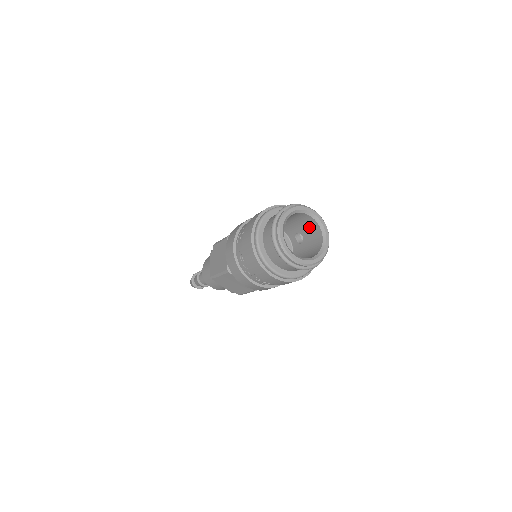
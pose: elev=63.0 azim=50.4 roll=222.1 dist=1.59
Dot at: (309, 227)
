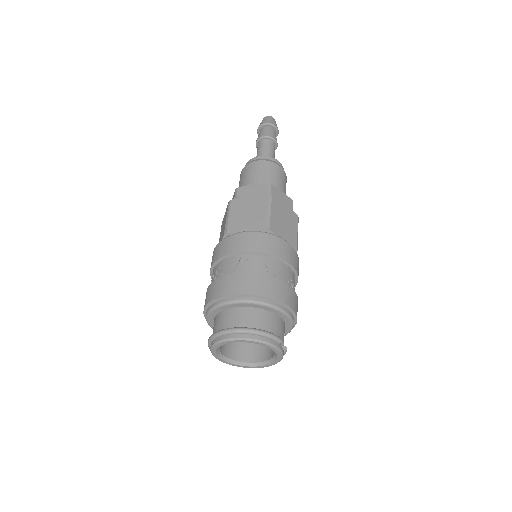
Dot at: occluded
